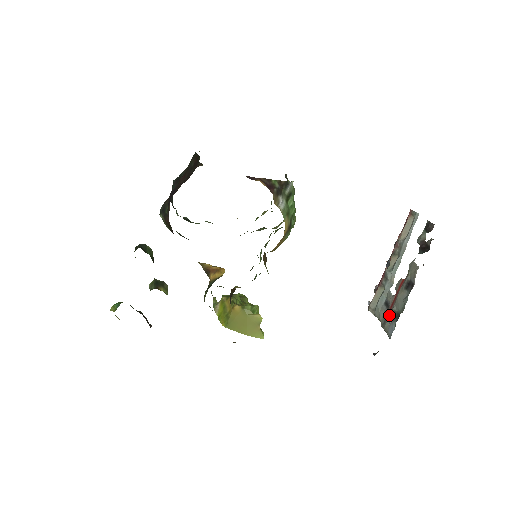
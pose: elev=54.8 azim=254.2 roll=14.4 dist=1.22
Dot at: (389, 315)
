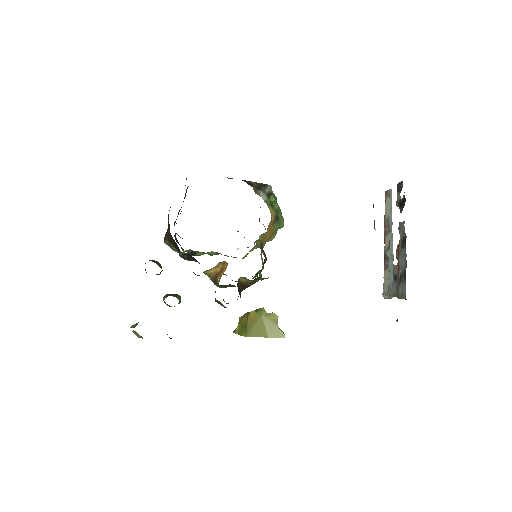
Dot at: (399, 281)
